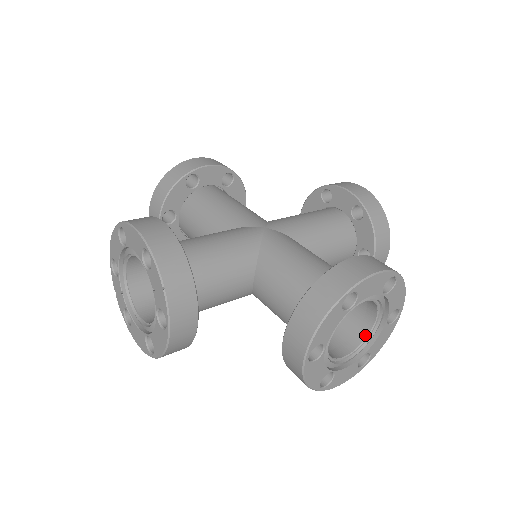
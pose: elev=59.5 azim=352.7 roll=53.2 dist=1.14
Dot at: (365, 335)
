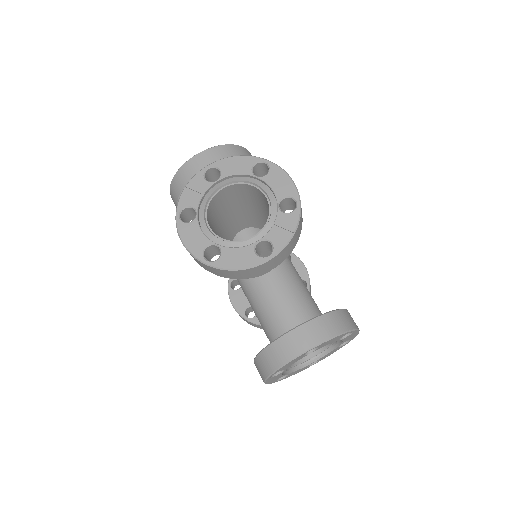
Dot at: (298, 362)
